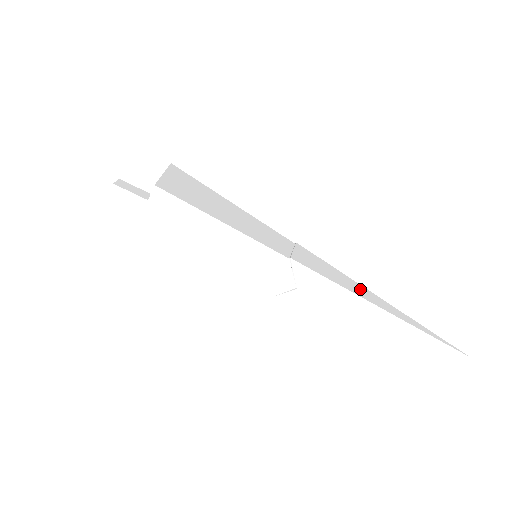
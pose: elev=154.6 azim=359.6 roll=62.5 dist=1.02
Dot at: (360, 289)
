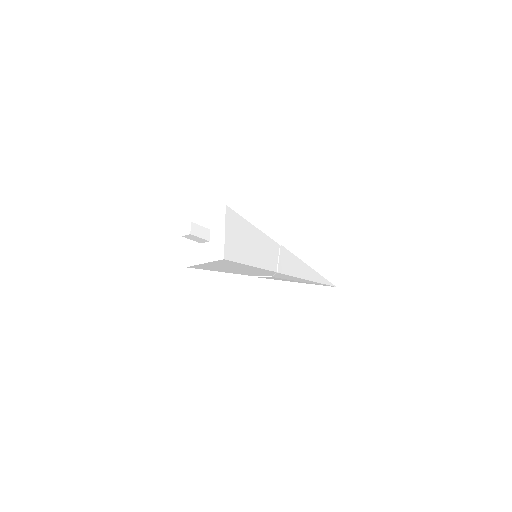
Dot at: (303, 268)
